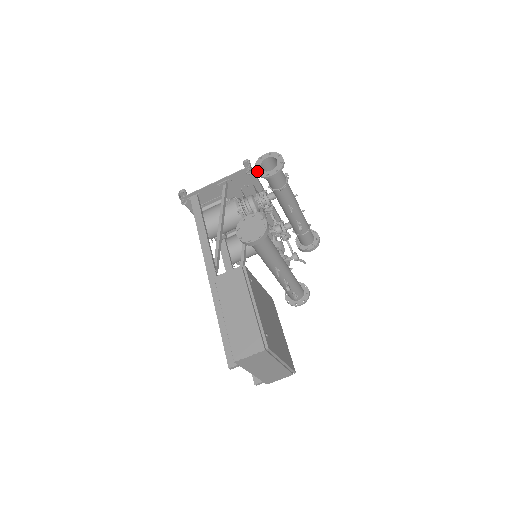
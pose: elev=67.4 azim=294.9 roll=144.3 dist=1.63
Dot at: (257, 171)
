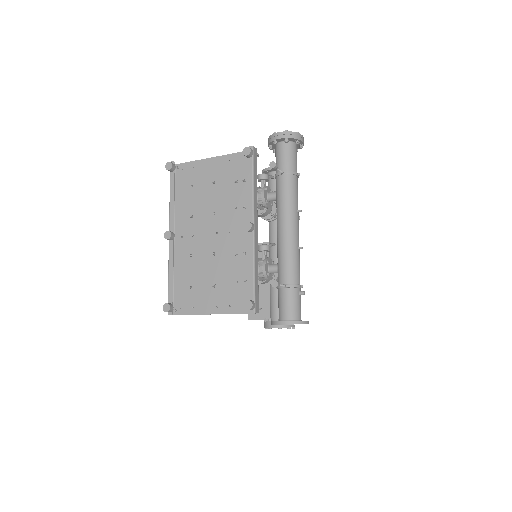
Dot at: occluded
